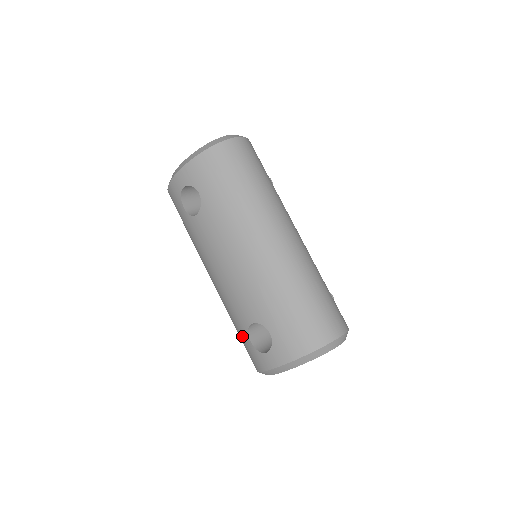
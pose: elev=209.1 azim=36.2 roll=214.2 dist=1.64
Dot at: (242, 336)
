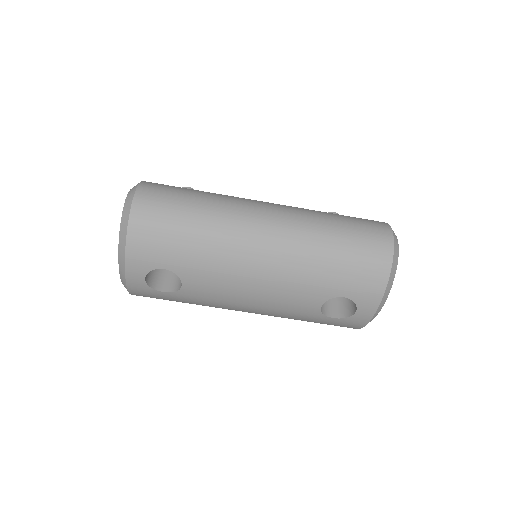
Dot at: (320, 322)
